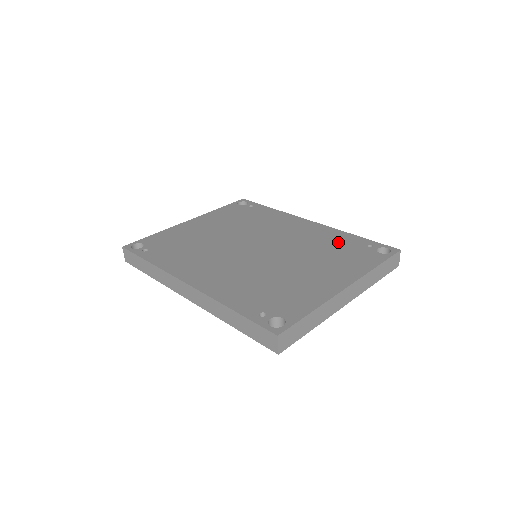
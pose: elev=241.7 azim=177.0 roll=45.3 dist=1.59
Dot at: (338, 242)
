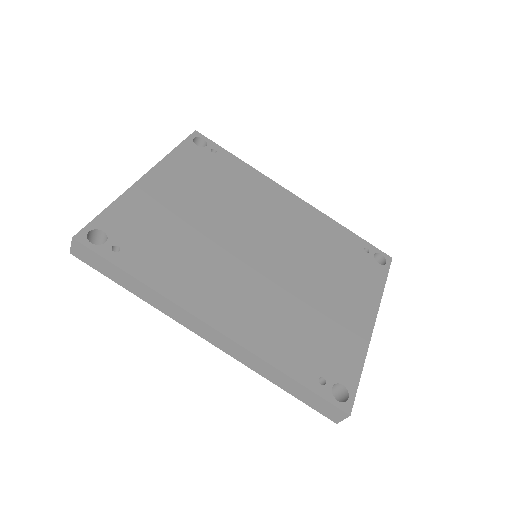
Dot at: (337, 241)
